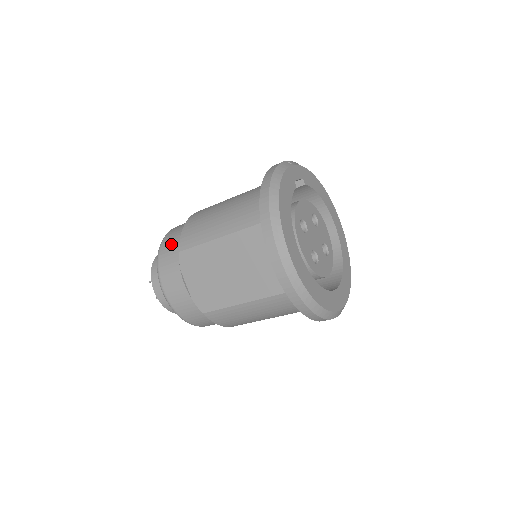
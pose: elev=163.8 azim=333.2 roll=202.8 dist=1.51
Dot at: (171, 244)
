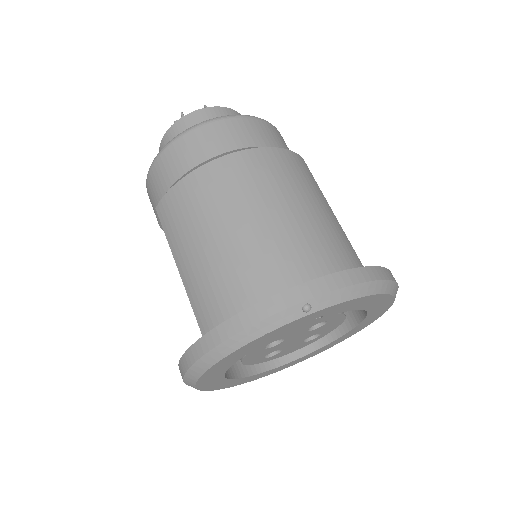
Dot at: (166, 172)
